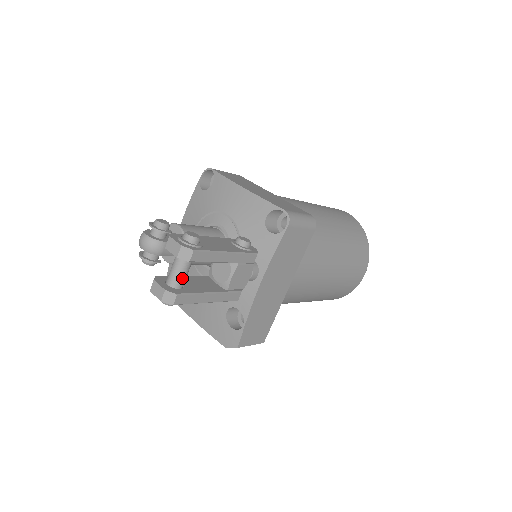
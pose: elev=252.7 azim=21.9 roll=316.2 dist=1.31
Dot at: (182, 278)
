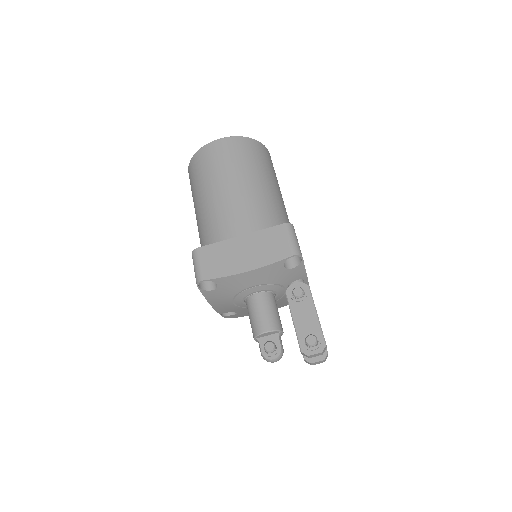
Dot at: occluded
